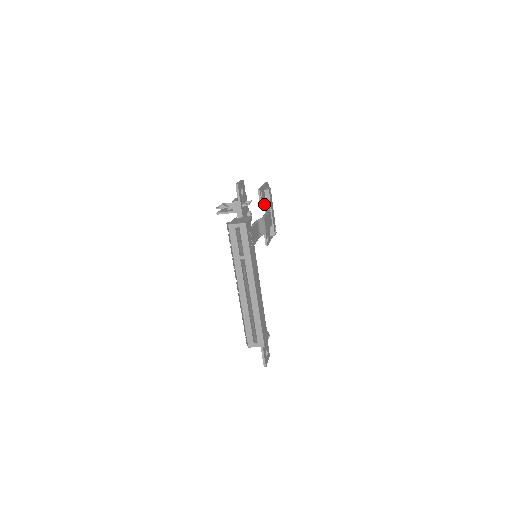
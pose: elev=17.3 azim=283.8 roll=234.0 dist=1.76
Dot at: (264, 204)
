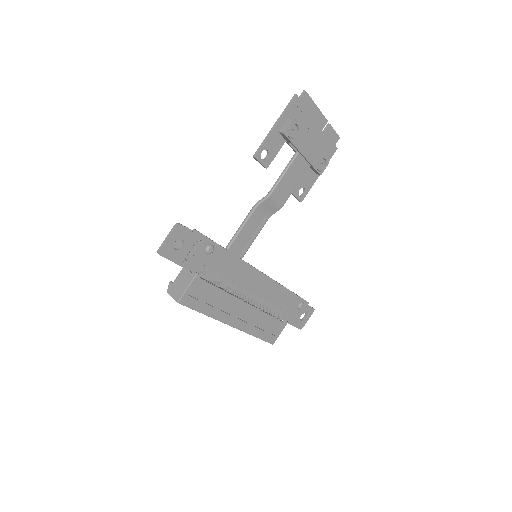
Dot at: (288, 144)
